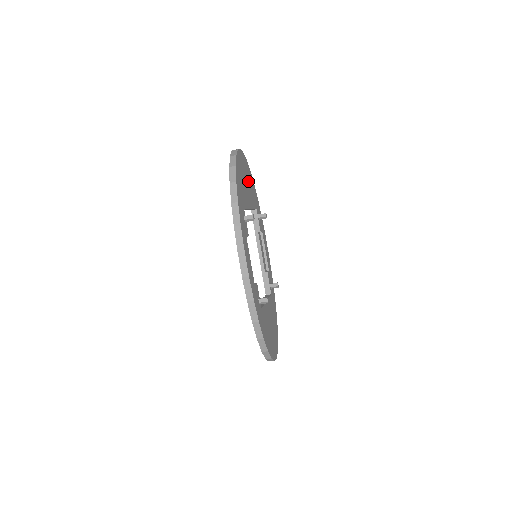
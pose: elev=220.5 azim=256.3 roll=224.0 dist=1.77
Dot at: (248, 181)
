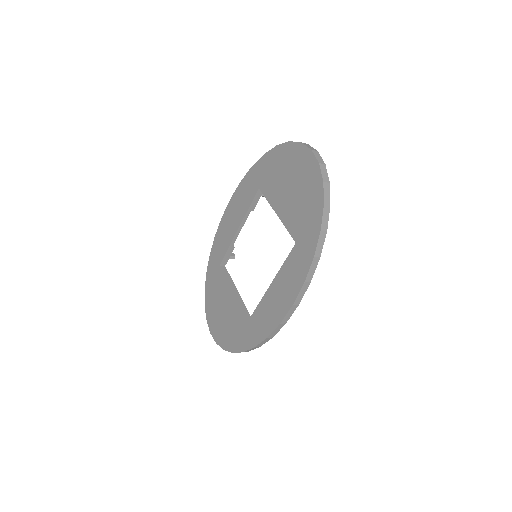
Dot at: occluded
